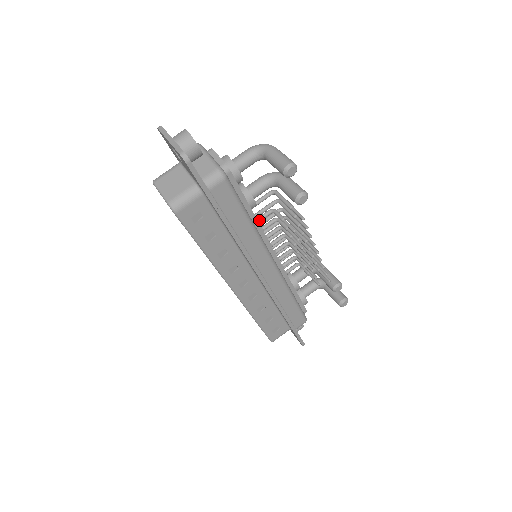
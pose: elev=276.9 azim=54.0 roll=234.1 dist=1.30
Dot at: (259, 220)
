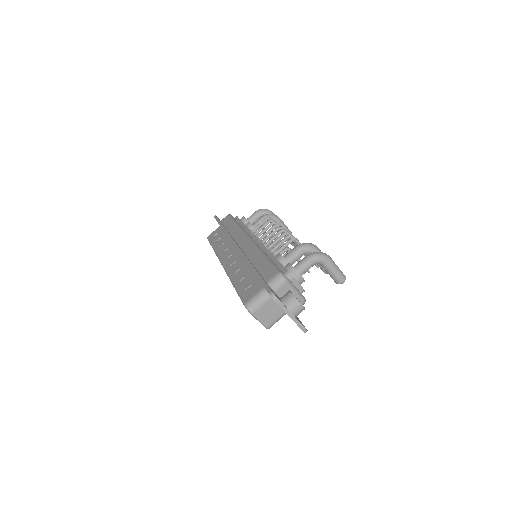
Dot at: occluded
